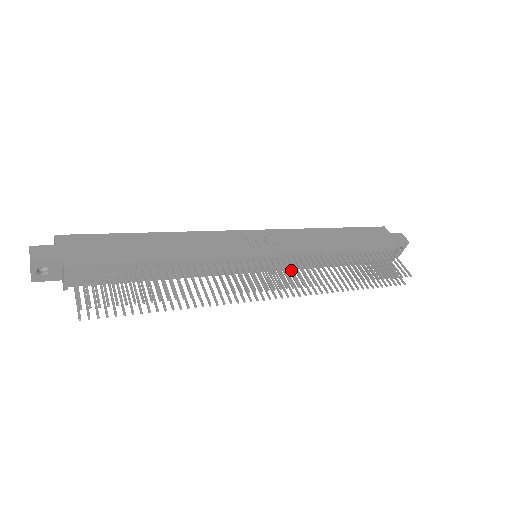
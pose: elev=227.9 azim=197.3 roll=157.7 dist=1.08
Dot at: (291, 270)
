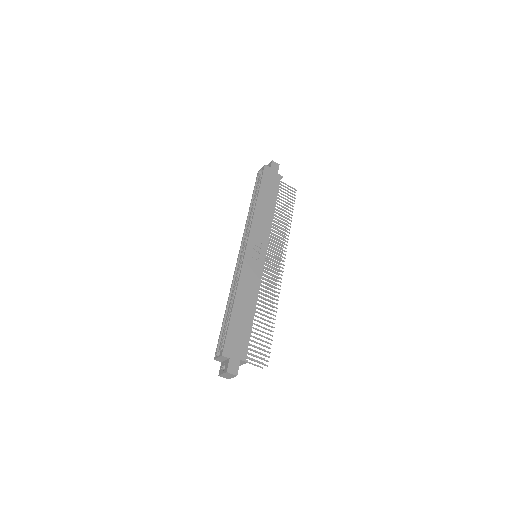
Dot at: occluded
